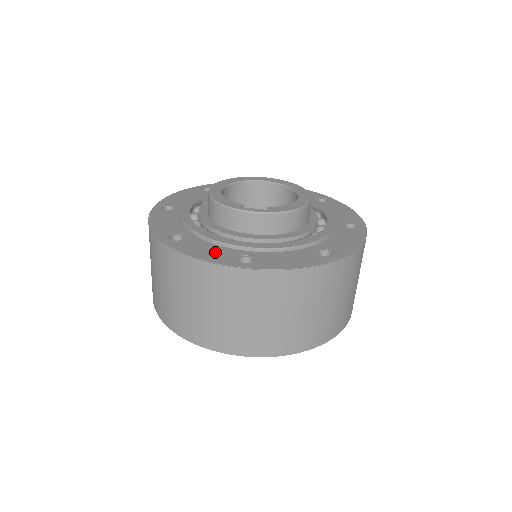
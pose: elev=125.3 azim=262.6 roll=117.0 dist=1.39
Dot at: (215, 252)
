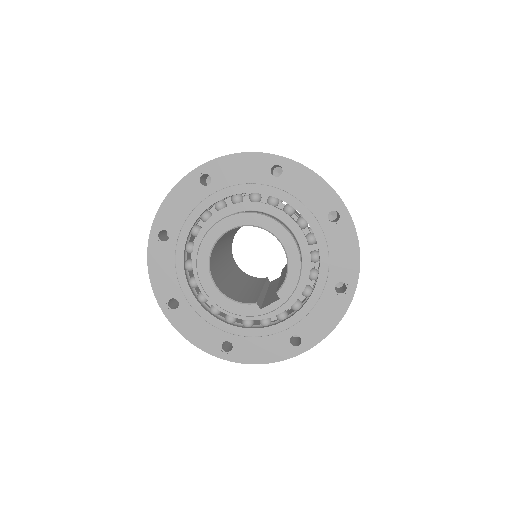
Dot at: (269, 347)
